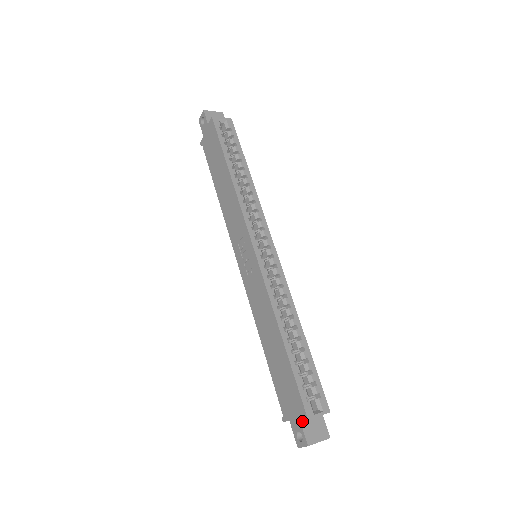
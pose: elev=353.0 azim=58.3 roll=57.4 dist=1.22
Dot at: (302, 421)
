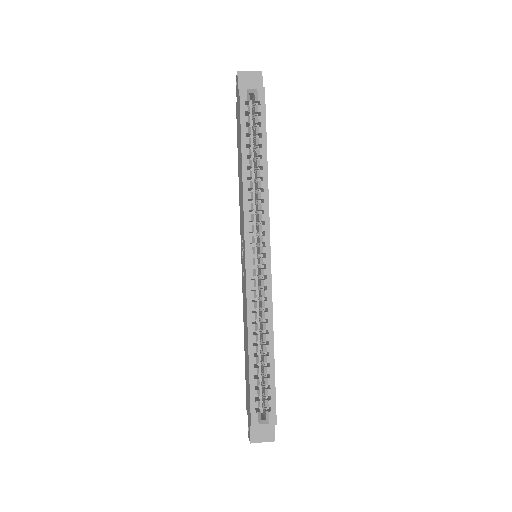
Dot at: occluded
